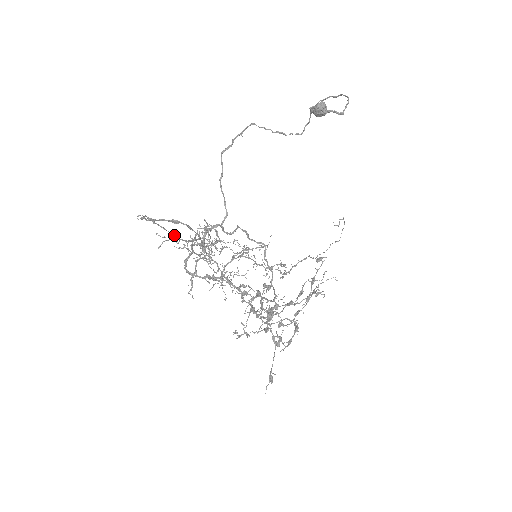
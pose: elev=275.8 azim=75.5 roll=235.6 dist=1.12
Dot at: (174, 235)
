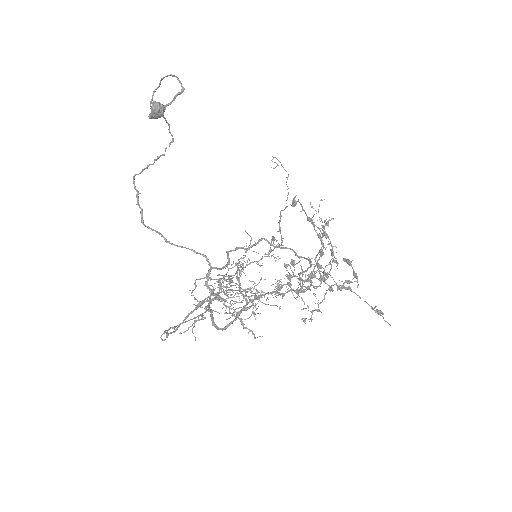
Dot at: occluded
